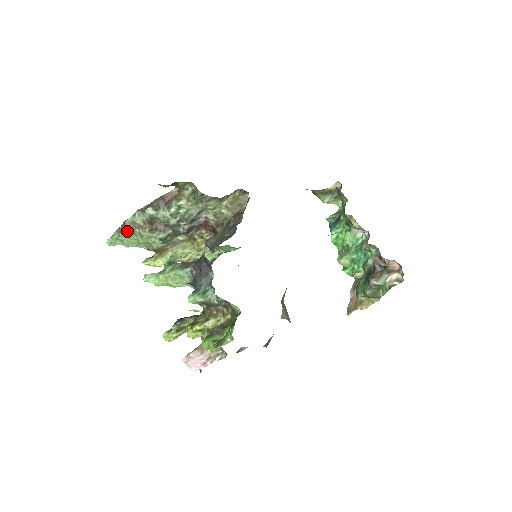
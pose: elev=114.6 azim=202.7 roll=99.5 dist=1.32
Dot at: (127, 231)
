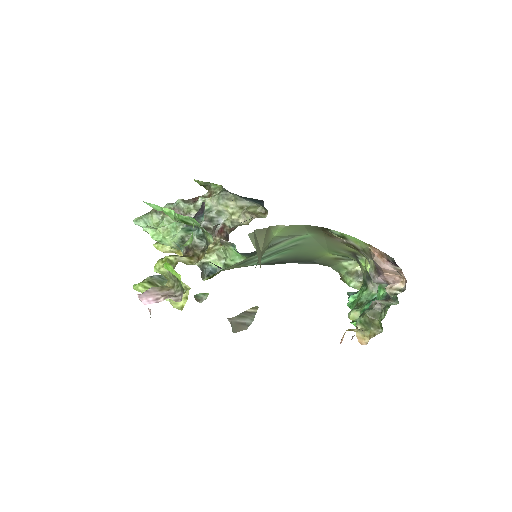
Dot at: (154, 213)
